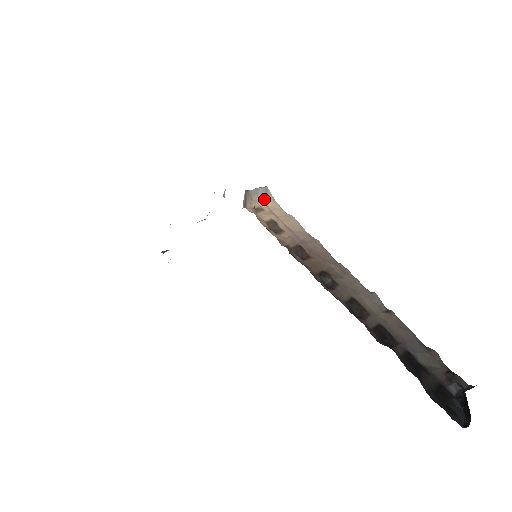
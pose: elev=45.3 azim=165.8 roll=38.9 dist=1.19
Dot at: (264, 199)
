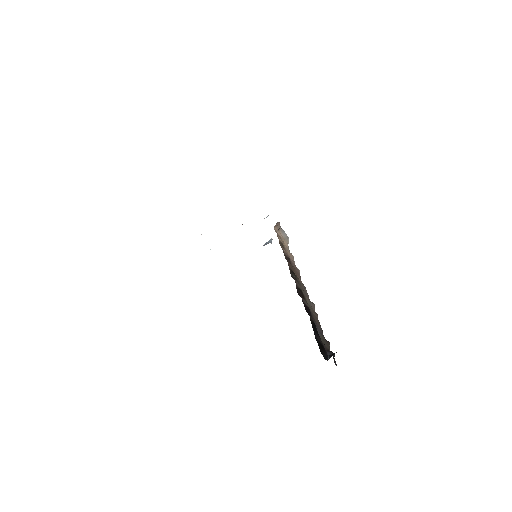
Dot at: (284, 238)
